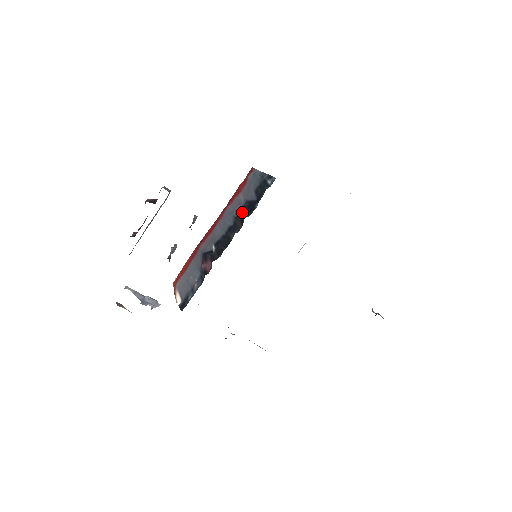
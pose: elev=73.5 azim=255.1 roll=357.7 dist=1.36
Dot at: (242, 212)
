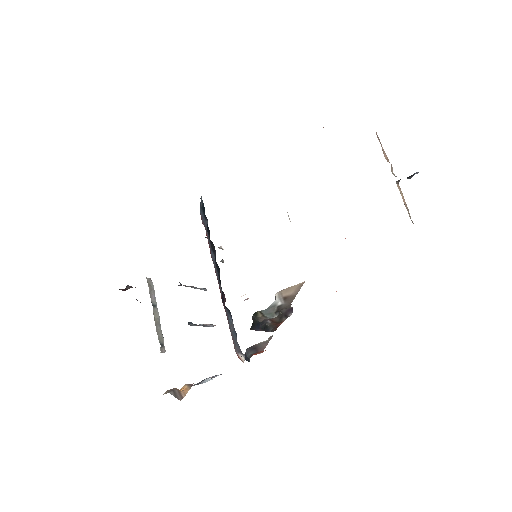
Dot at: (209, 239)
